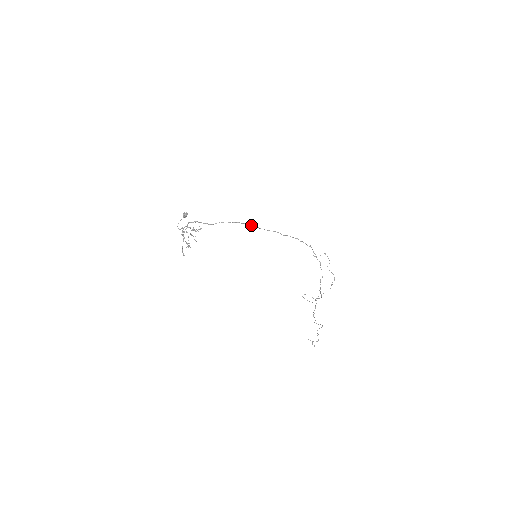
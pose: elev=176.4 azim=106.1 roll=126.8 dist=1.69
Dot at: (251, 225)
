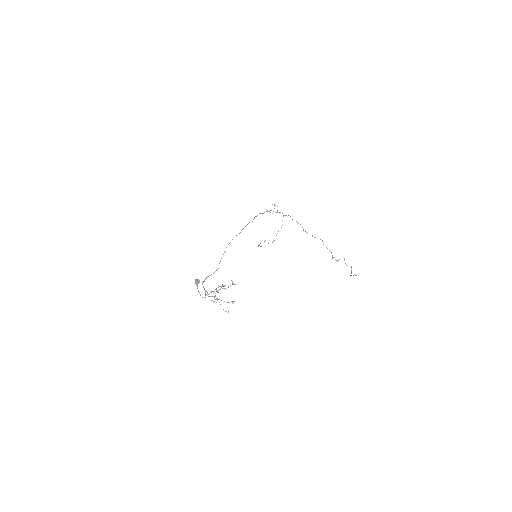
Dot at: occluded
